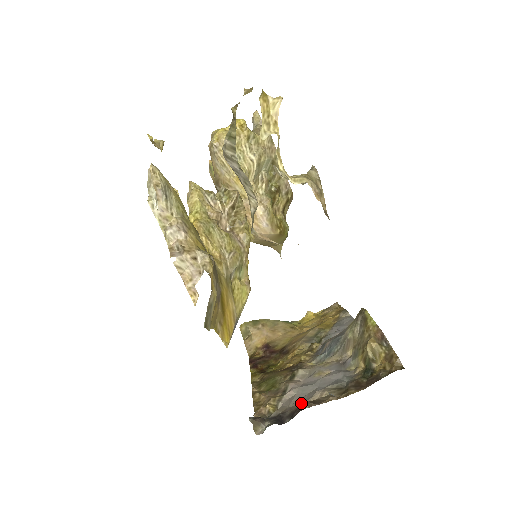
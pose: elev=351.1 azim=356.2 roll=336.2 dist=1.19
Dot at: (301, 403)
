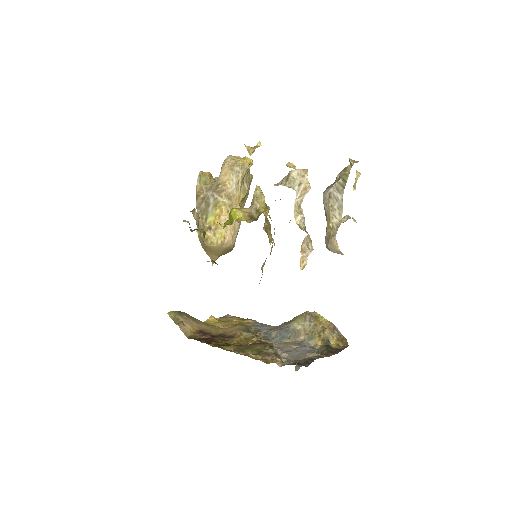
Dot at: (301, 359)
